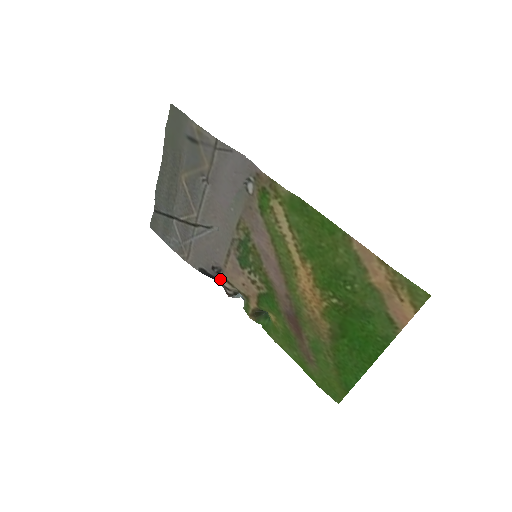
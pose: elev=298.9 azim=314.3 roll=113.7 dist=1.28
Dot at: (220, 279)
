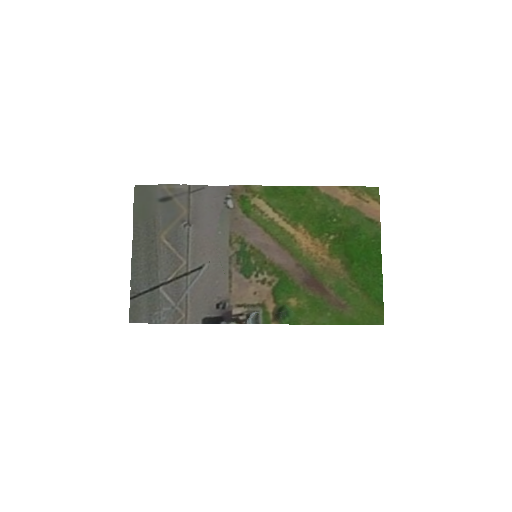
Dot at: (229, 311)
